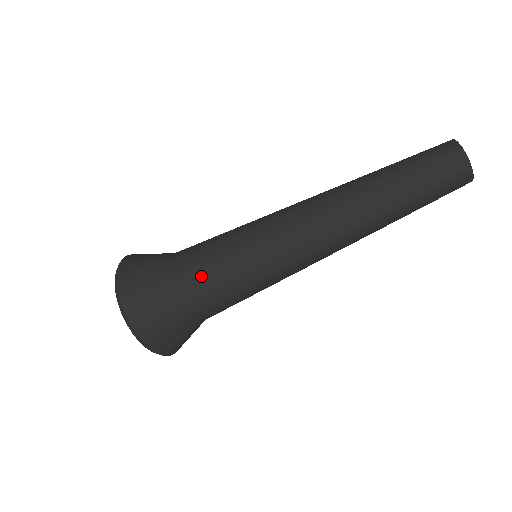
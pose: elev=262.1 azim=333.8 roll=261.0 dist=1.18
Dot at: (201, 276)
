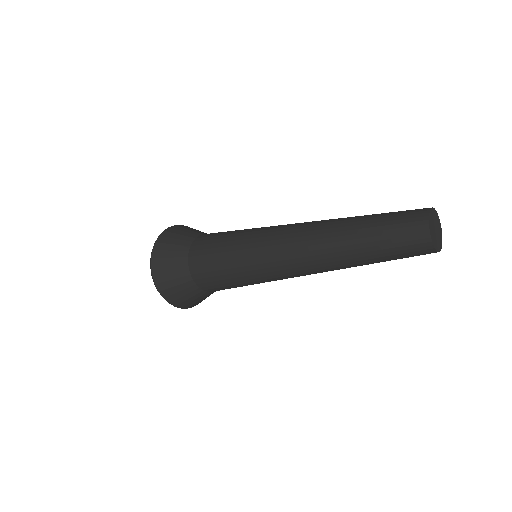
Dot at: (206, 253)
